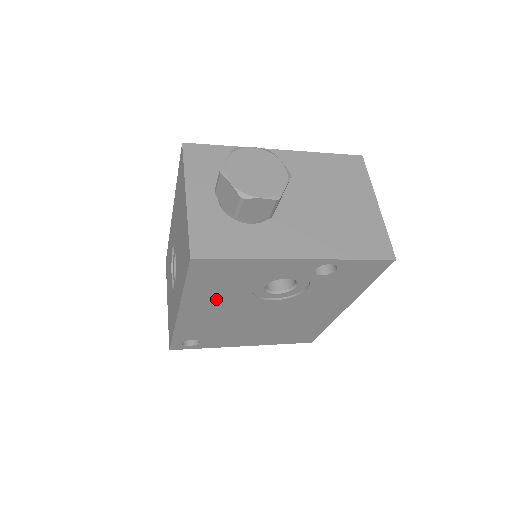
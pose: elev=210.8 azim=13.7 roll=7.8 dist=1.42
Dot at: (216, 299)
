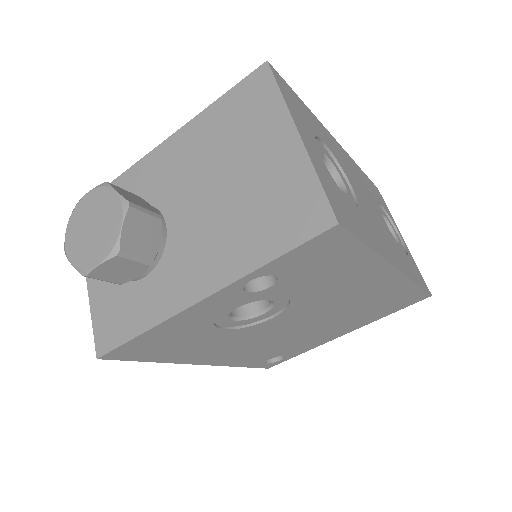
Dot at: (207, 347)
